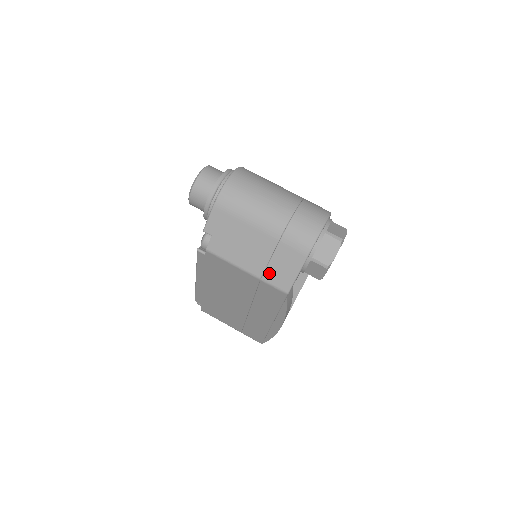
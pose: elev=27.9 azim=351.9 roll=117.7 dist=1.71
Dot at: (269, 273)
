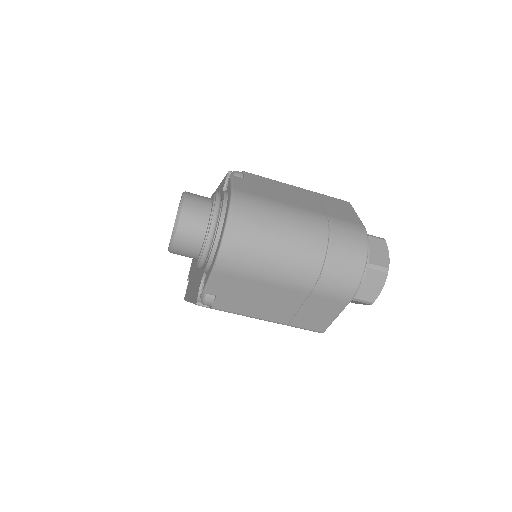
Dot at: (299, 320)
